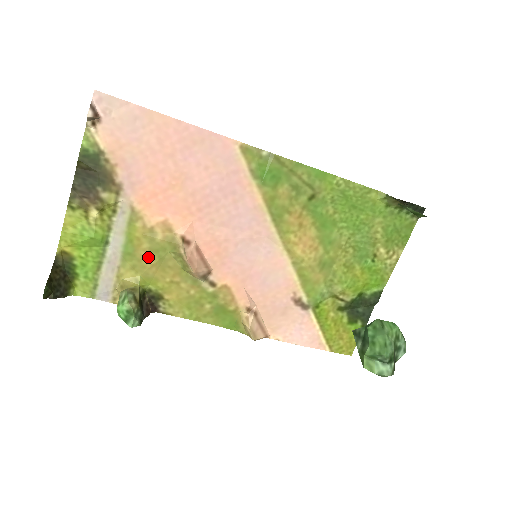
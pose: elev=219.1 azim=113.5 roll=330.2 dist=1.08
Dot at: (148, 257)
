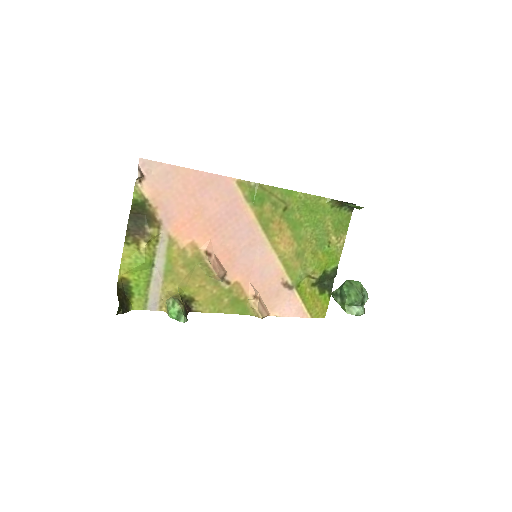
Dot at: (183, 271)
